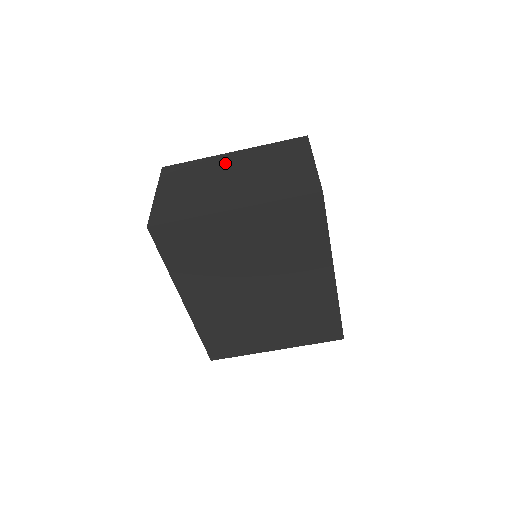
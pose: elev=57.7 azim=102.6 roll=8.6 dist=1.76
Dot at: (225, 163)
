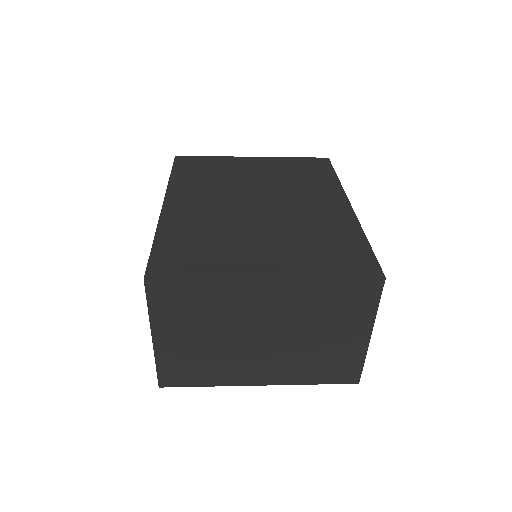
Dot at: (253, 304)
